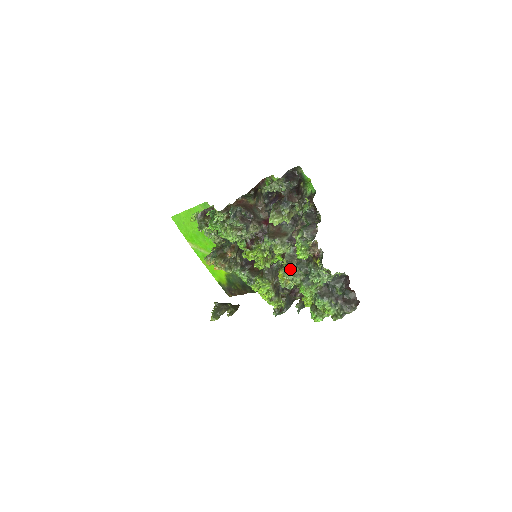
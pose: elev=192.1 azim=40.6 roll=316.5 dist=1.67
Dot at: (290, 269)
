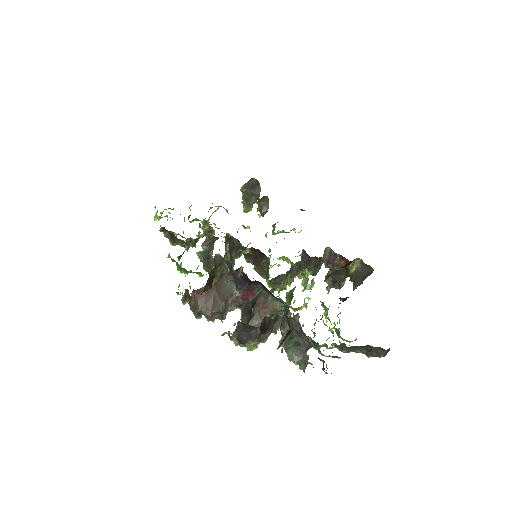
Dot at: occluded
